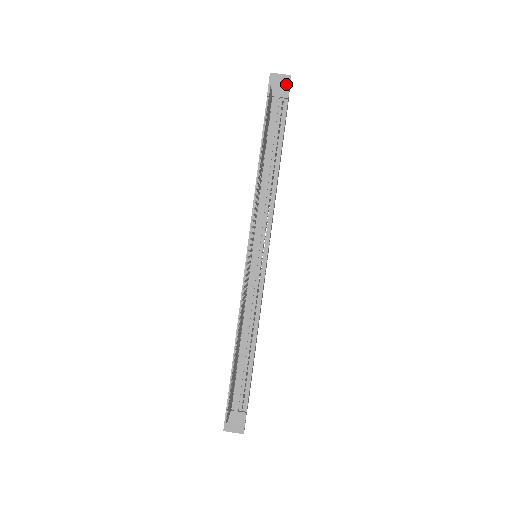
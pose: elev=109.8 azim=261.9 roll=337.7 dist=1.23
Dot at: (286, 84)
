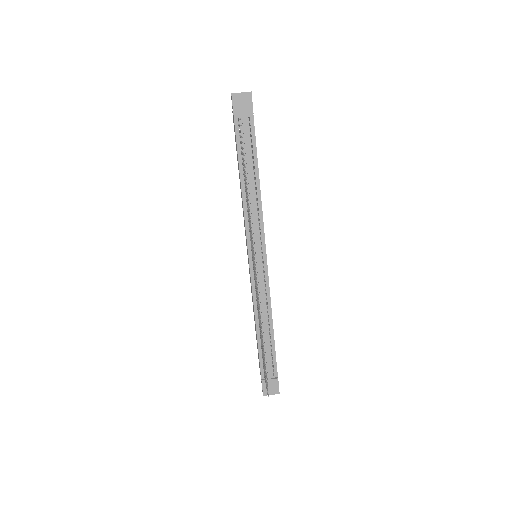
Dot at: (249, 101)
